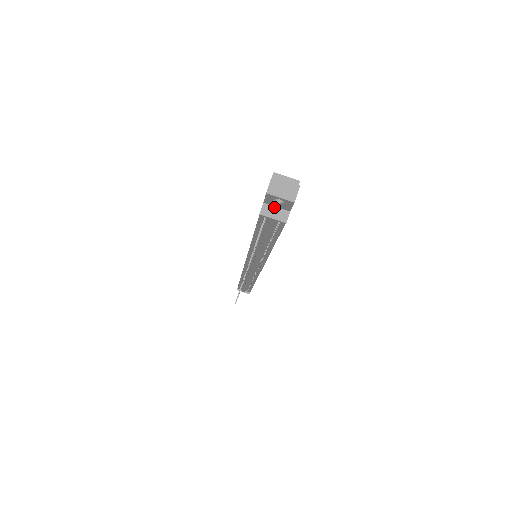
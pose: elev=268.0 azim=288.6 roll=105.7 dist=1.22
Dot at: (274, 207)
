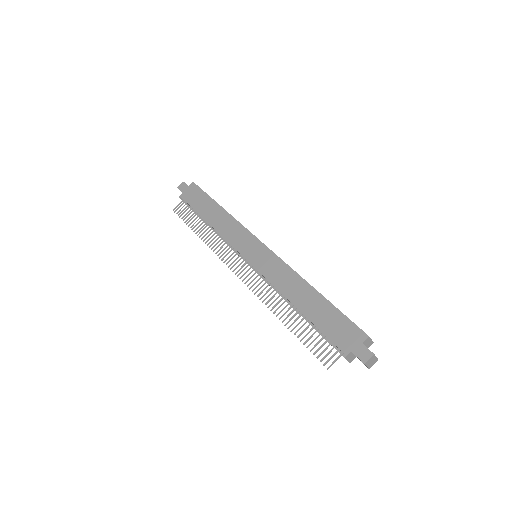
Dot at: (353, 354)
